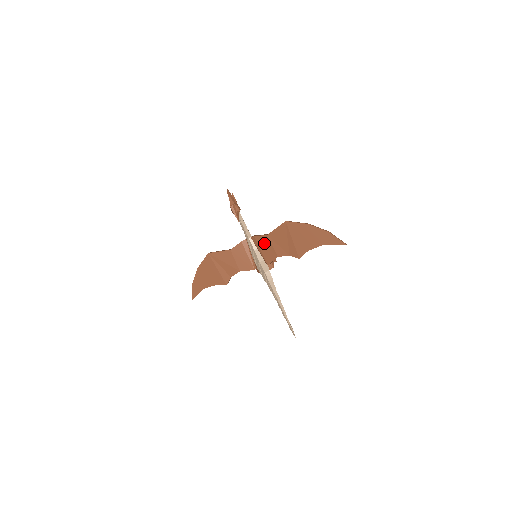
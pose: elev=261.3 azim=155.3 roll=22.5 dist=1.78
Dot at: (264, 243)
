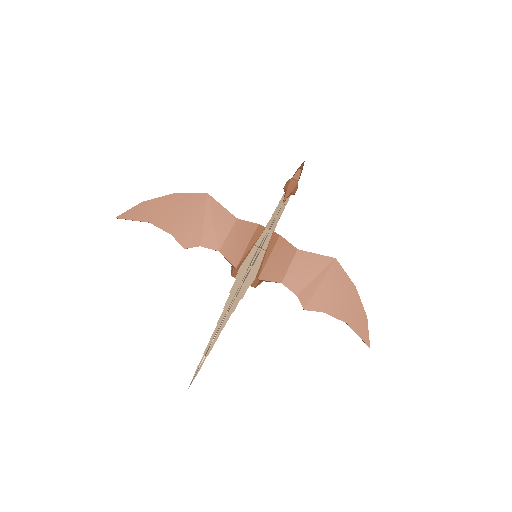
Dot at: (283, 253)
